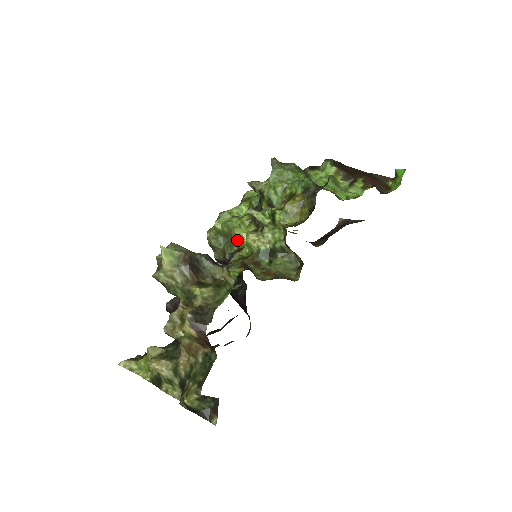
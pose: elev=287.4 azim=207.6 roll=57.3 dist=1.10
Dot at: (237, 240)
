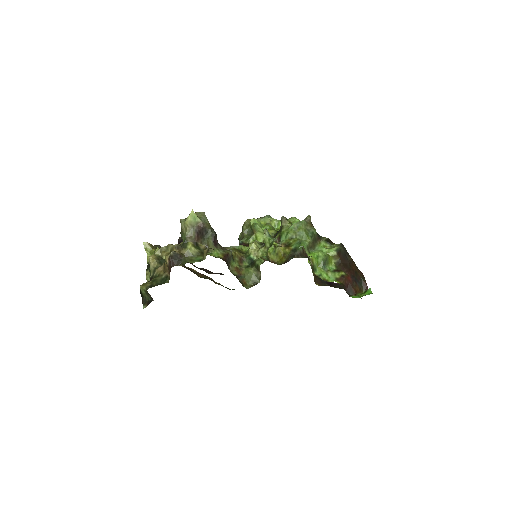
Dot at: (253, 239)
